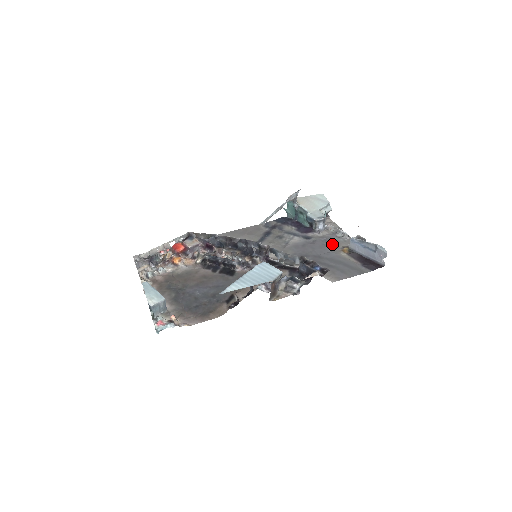
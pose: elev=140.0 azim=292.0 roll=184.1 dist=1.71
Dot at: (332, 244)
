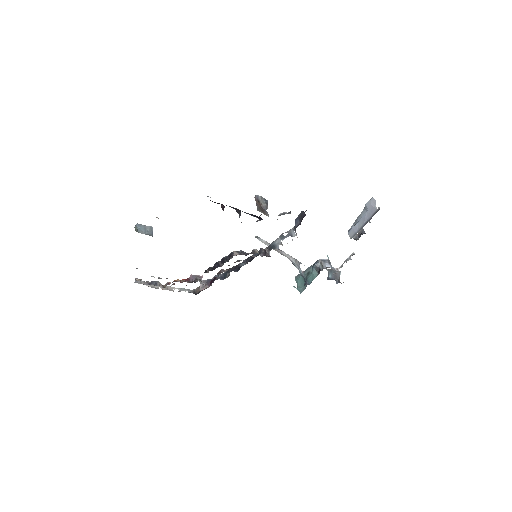
Dot at: occluded
